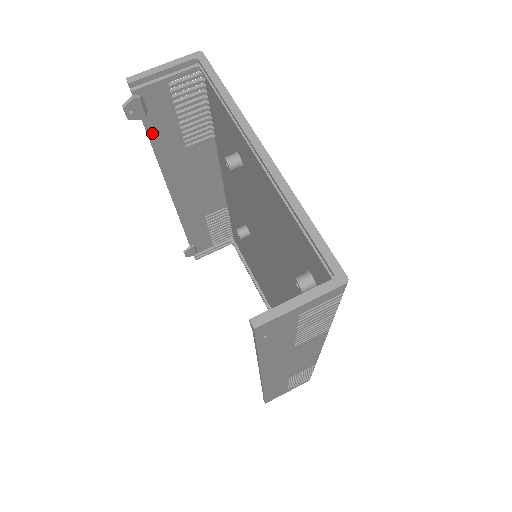
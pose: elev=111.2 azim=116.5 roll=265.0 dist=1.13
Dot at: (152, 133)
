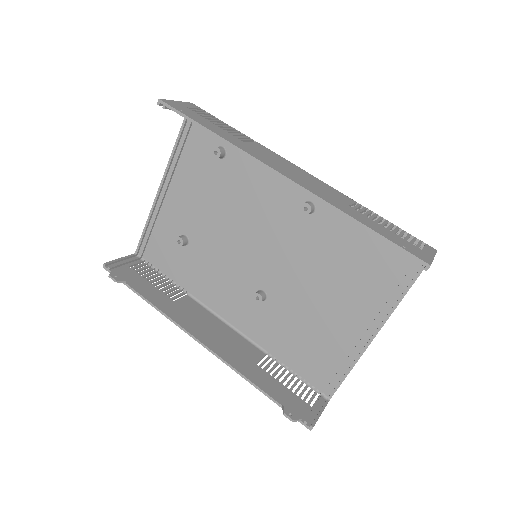
Dot at: (141, 292)
